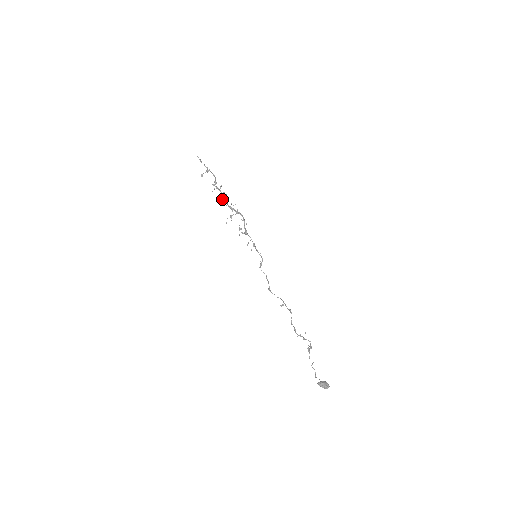
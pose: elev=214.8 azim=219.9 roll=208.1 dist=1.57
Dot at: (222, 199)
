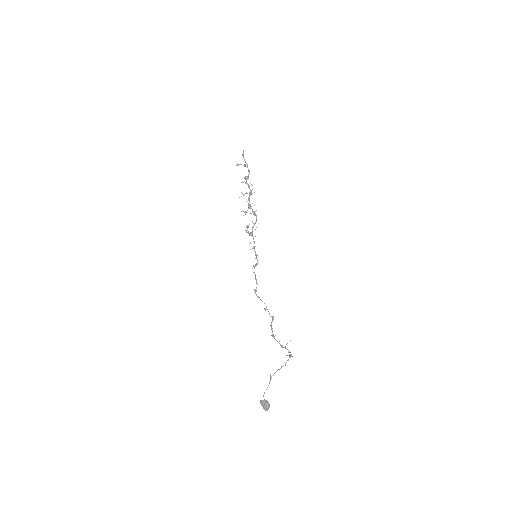
Dot at: occluded
